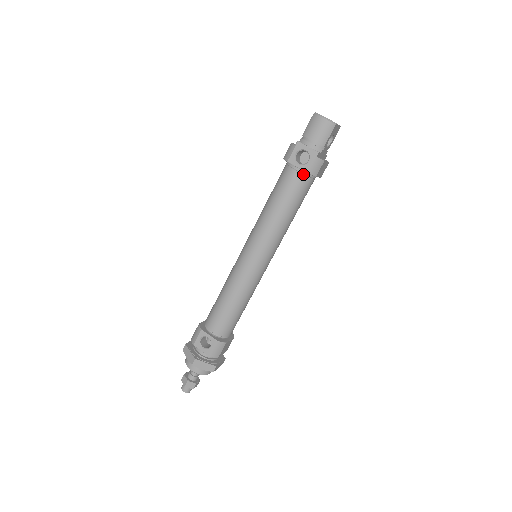
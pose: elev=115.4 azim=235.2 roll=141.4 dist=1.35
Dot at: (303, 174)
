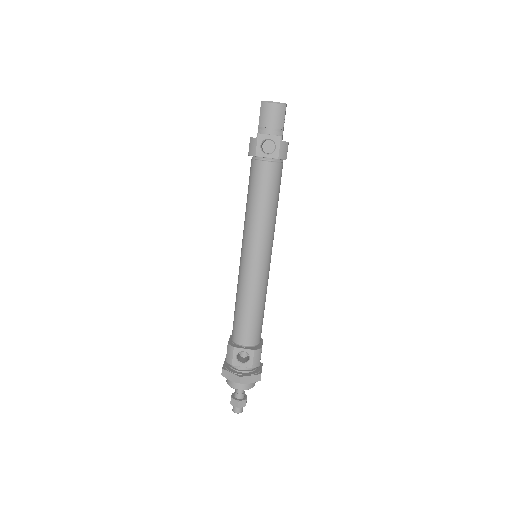
Dot at: (274, 162)
